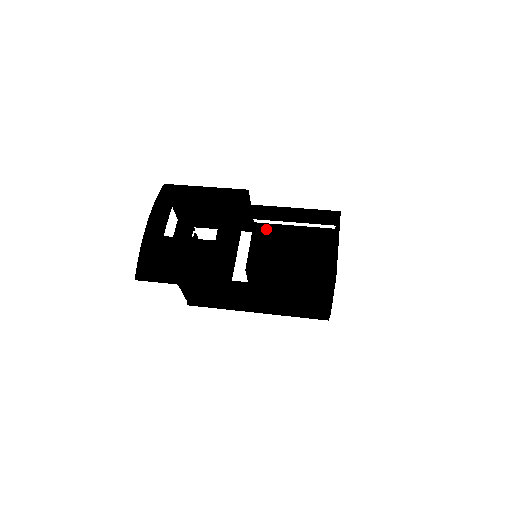
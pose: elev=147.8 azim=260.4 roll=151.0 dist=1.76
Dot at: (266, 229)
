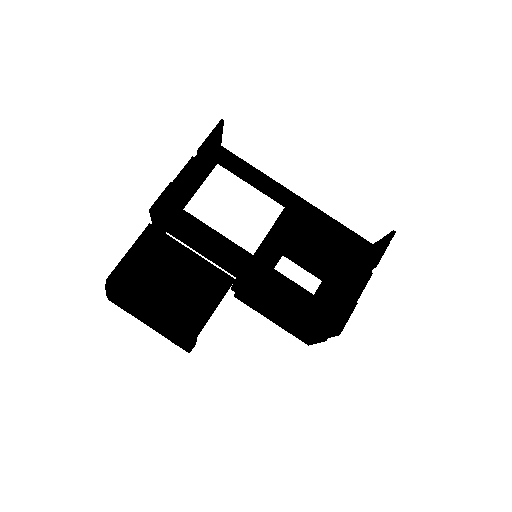
Dot at: (248, 292)
